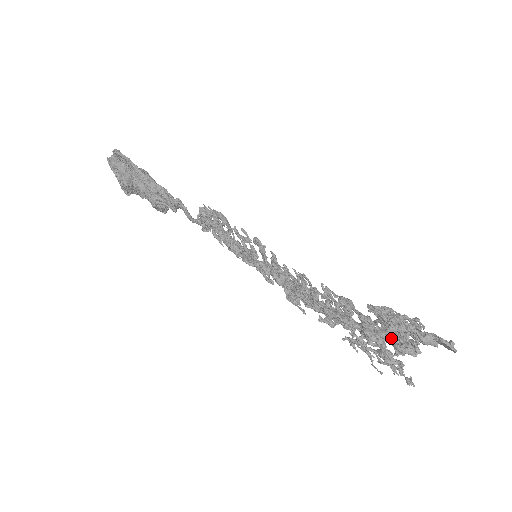
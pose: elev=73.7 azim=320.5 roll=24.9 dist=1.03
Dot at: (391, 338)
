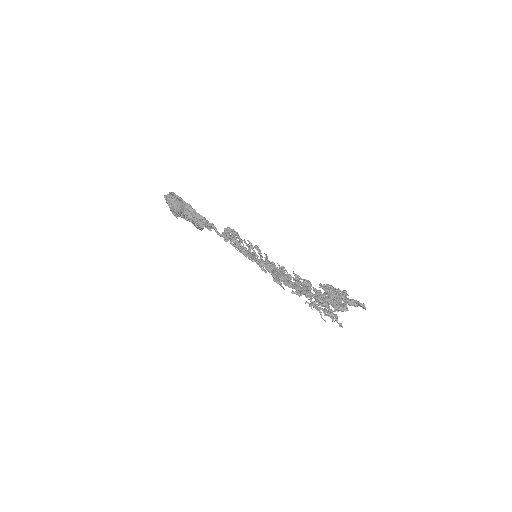
Dot at: (331, 302)
